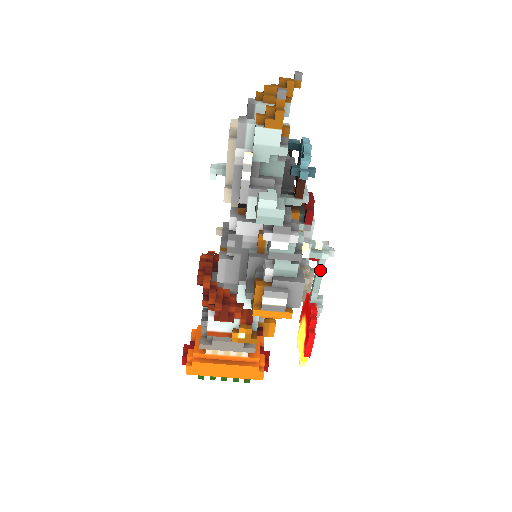
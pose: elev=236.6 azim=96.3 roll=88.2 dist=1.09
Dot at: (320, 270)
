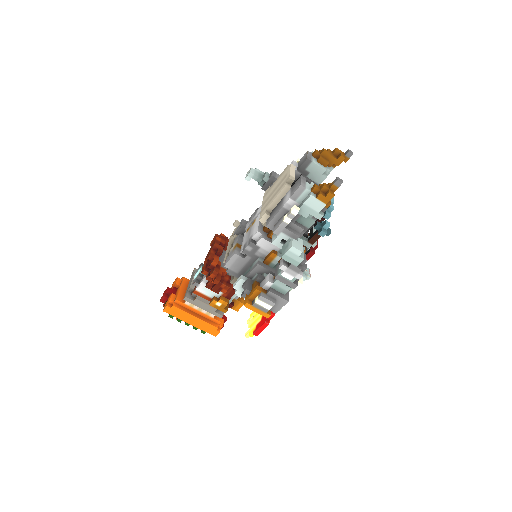
Dot at: occluded
